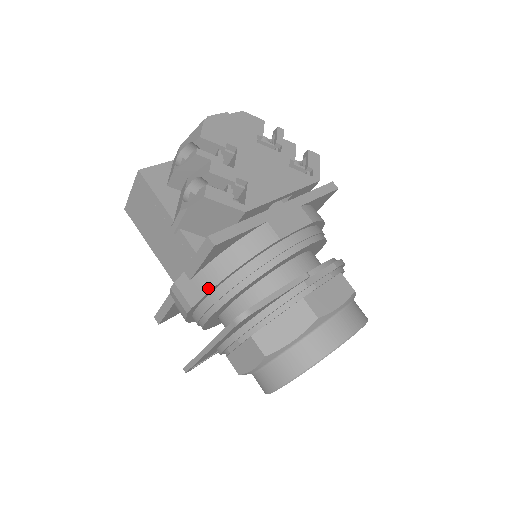
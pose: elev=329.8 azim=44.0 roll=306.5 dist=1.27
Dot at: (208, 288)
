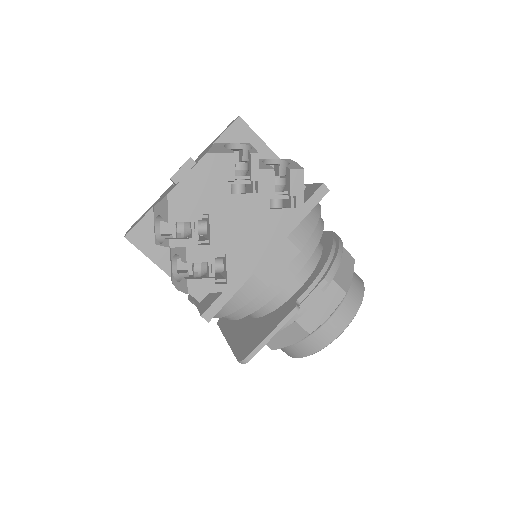
Dot at: (216, 316)
